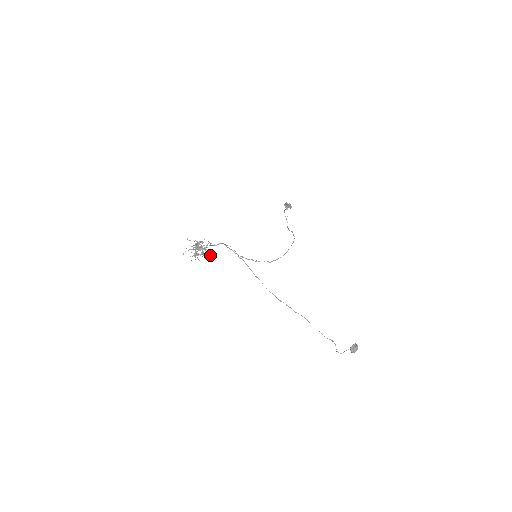
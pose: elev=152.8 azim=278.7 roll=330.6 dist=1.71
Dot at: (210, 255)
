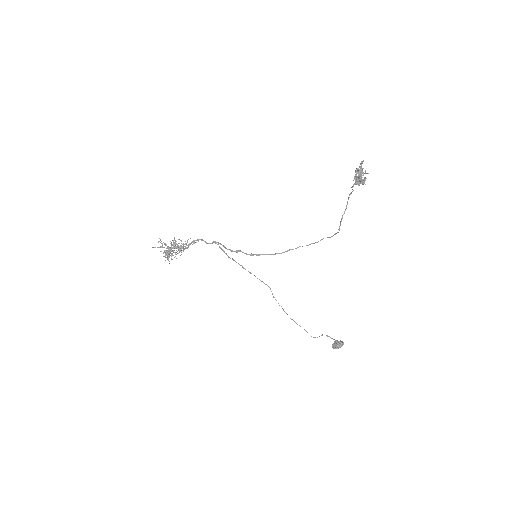
Dot at: (195, 242)
